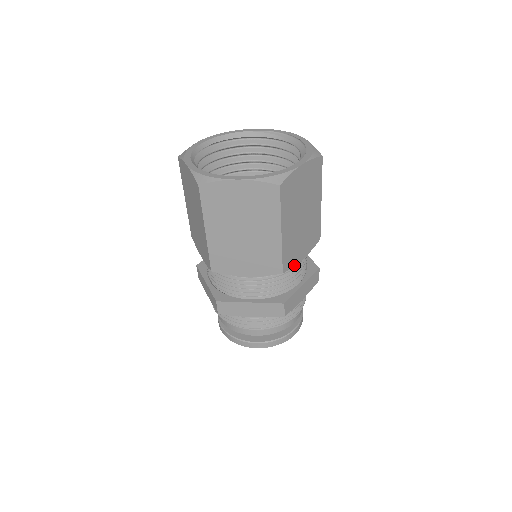
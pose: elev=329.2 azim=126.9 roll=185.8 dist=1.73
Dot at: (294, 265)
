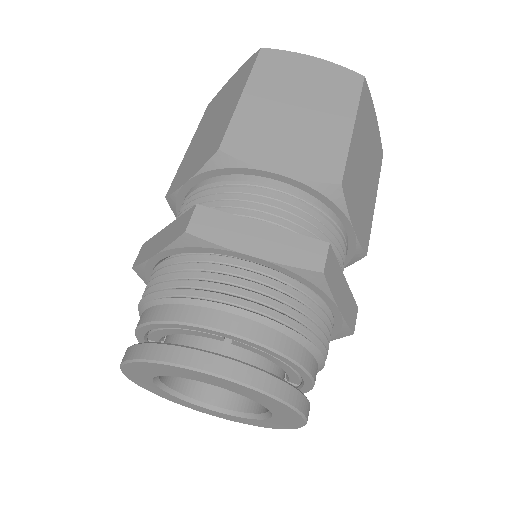
Dot at: (252, 164)
